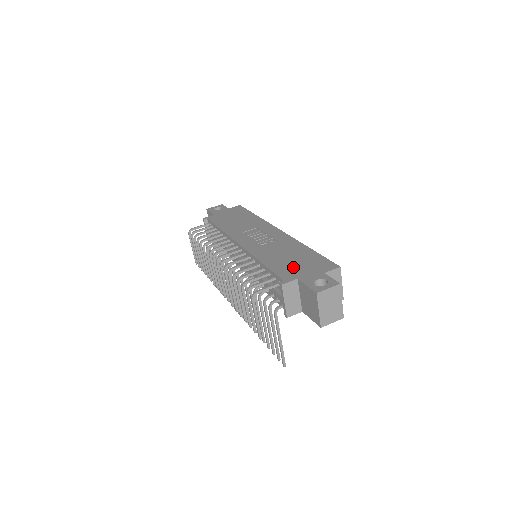
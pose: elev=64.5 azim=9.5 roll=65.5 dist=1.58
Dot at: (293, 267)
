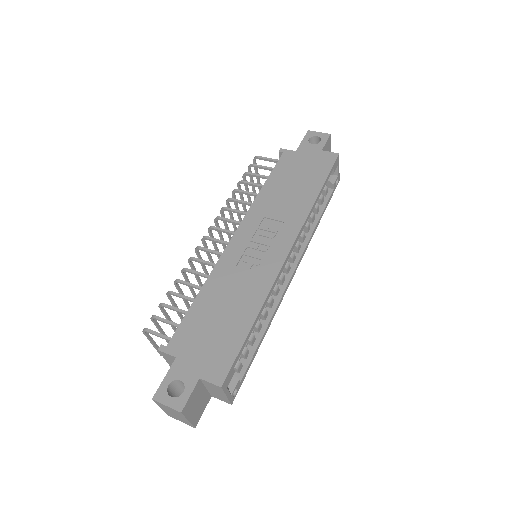
Dot at: (199, 334)
